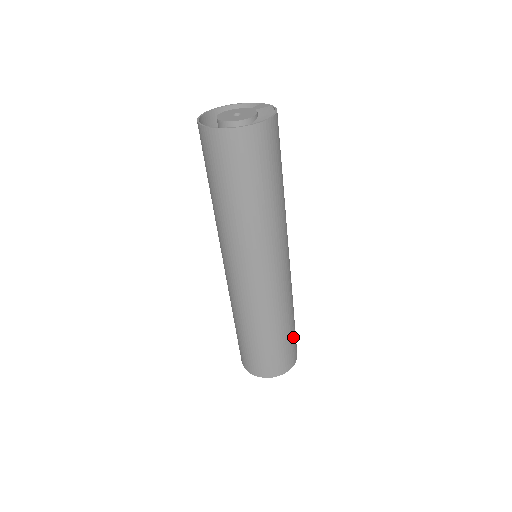
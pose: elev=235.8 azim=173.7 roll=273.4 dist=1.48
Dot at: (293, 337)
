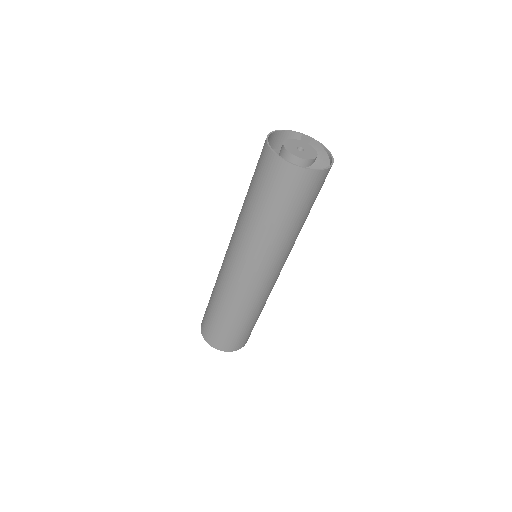
Dot at: occluded
